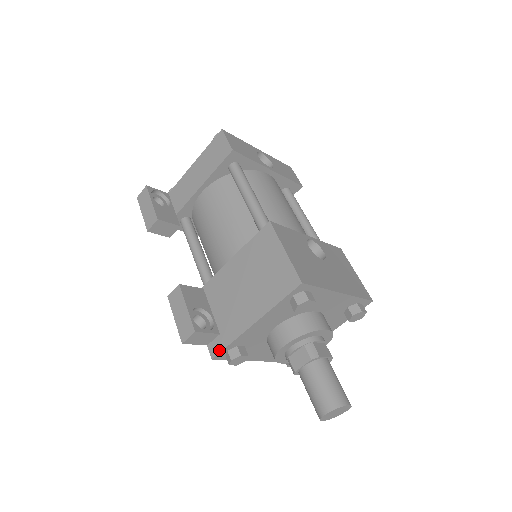
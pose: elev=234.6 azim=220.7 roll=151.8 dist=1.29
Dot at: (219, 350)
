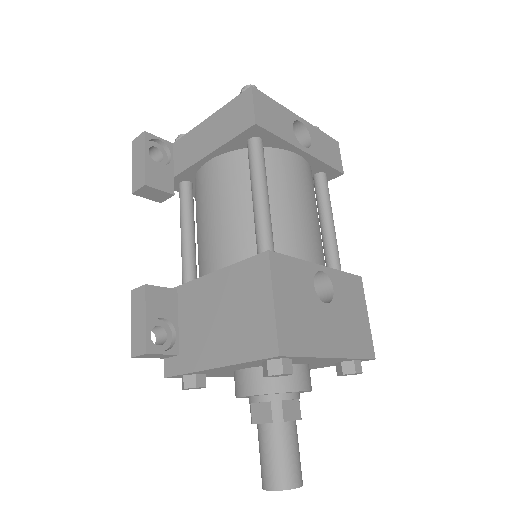
Dot at: (174, 373)
